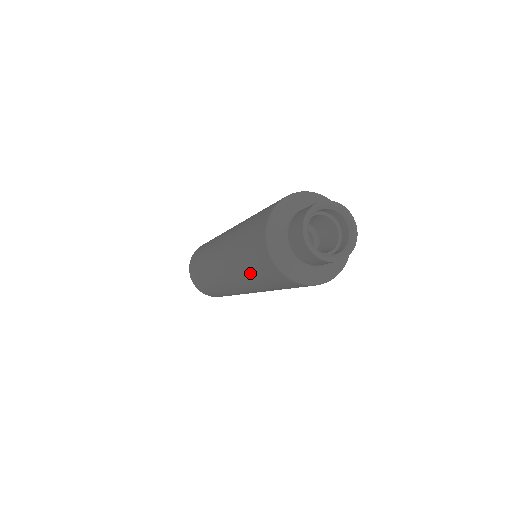
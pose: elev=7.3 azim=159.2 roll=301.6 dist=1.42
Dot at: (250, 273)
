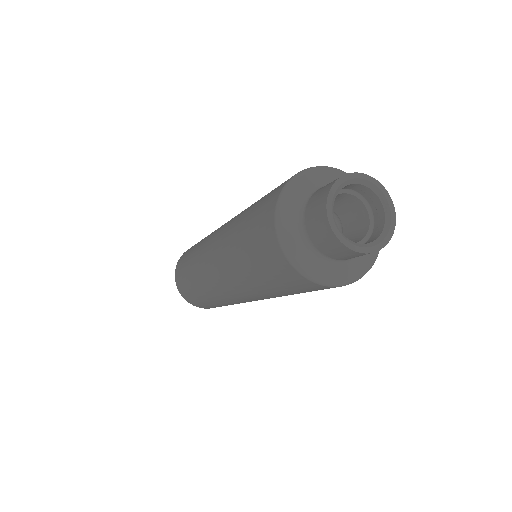
Dot at: (283, 294)
